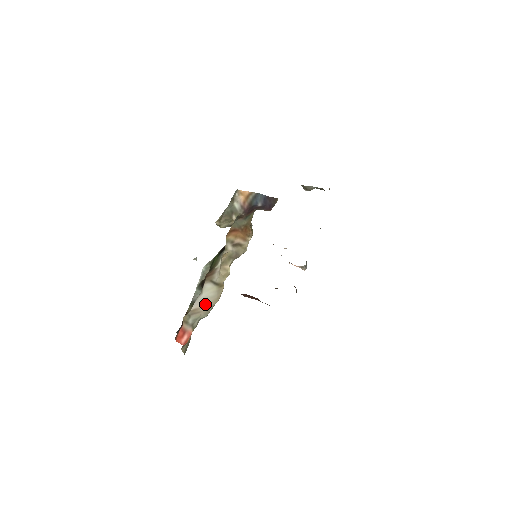
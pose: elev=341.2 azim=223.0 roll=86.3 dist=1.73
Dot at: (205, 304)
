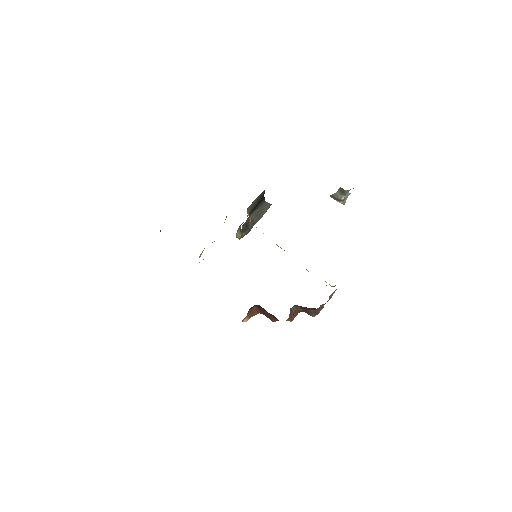
Dot at: occluded
